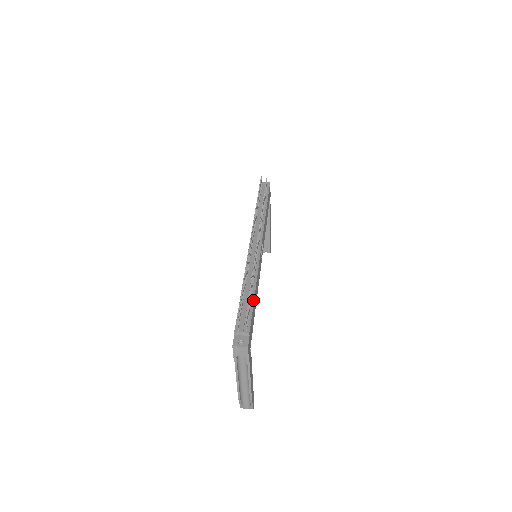
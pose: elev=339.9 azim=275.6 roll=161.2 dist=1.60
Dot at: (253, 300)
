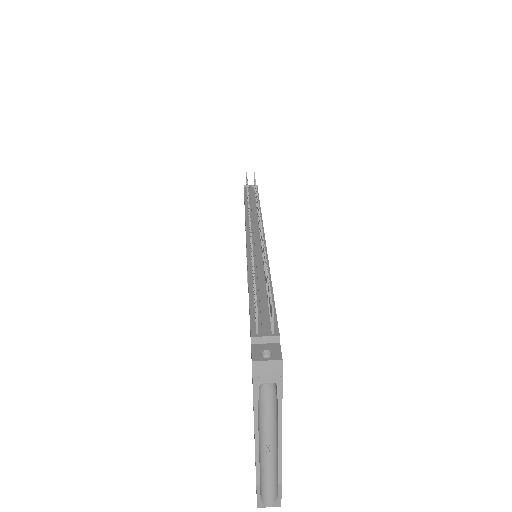
Dot at: (272, 294)
